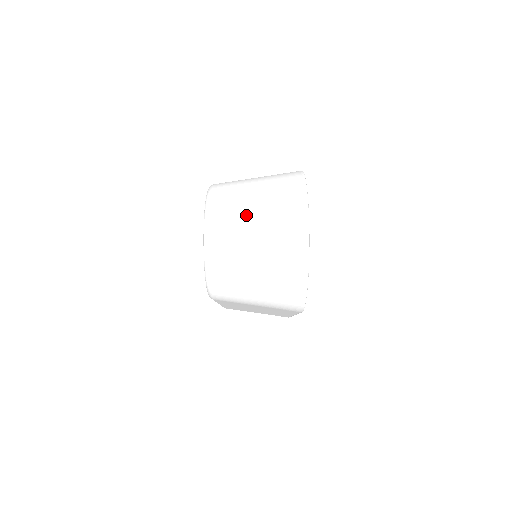
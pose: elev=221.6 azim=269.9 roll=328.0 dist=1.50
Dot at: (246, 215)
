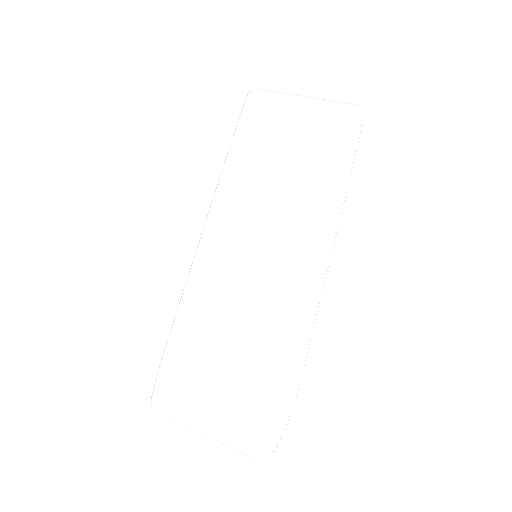
Dot at: occluded
